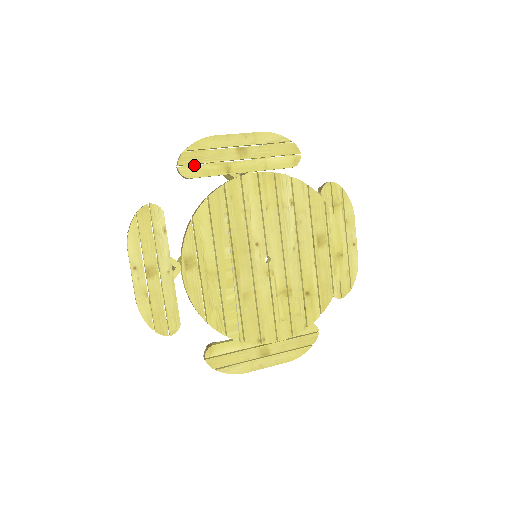
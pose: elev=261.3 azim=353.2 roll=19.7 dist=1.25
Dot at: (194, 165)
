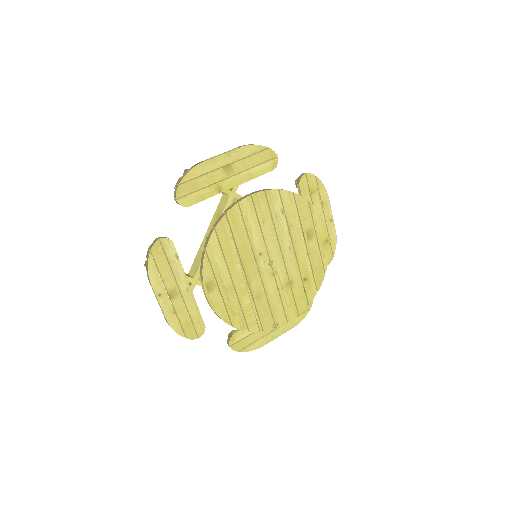
Dot at: (190, 194)
